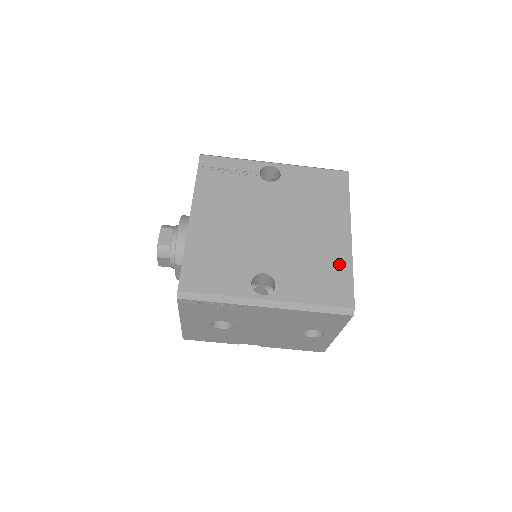
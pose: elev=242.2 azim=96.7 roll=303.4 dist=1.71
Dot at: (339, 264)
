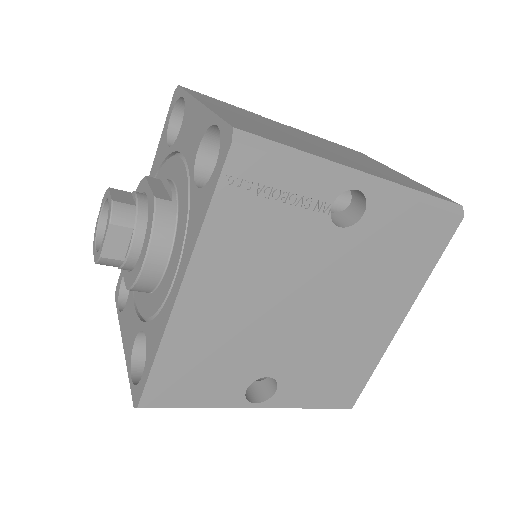
Dot at: (365, 361)
